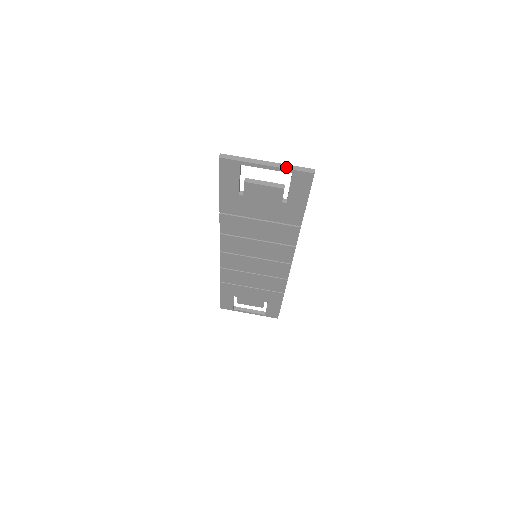
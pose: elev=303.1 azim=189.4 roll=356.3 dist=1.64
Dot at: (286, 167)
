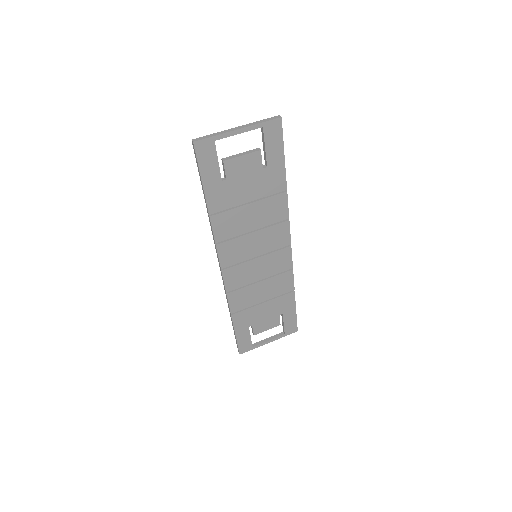
Dot at: (255, 123)
